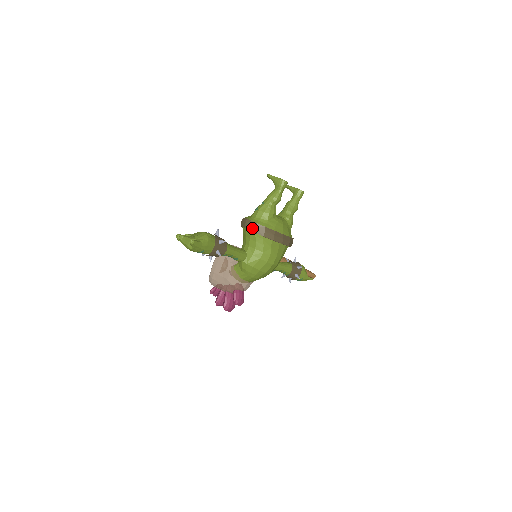
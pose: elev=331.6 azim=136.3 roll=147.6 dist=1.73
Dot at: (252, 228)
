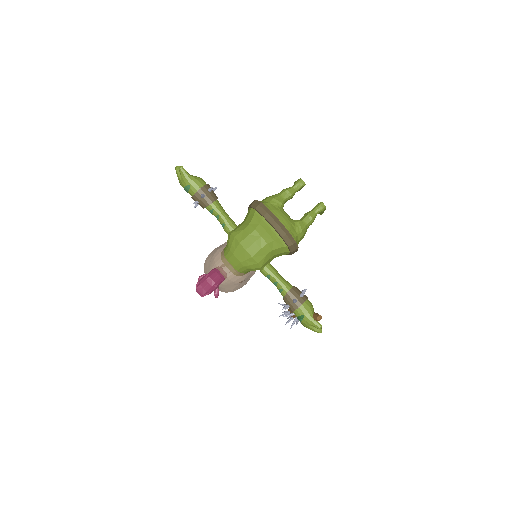
Dot at: (251, 204)
